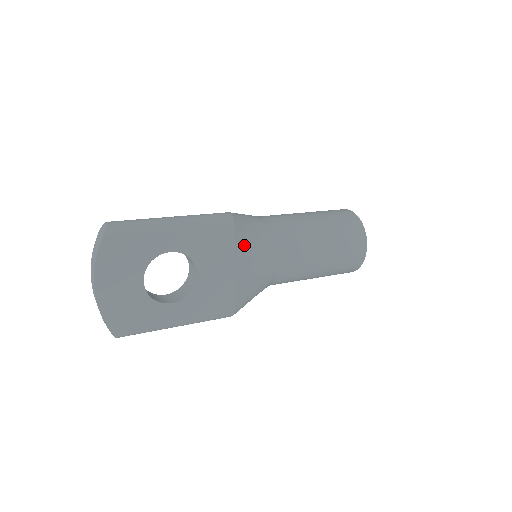
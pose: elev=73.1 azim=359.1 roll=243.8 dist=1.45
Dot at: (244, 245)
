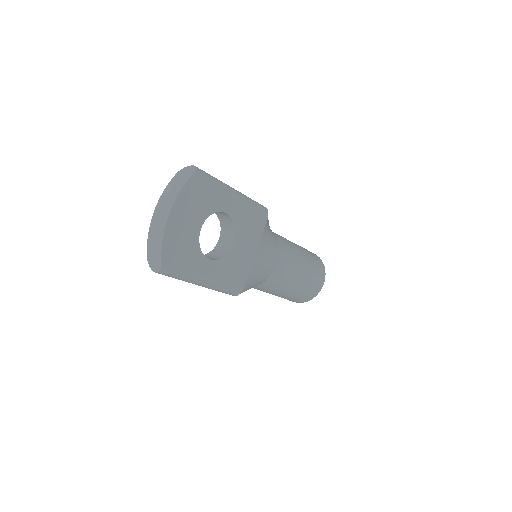
Dot at: (265, 237)
